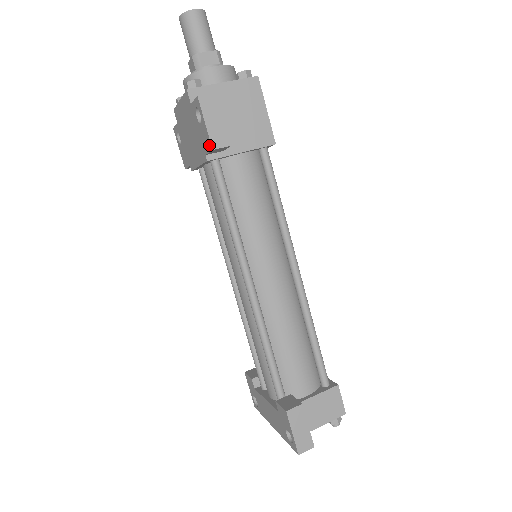
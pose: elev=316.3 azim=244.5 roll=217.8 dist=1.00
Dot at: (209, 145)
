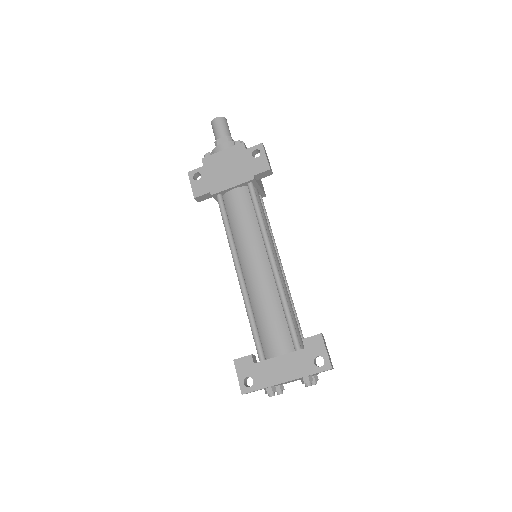
Dot at: (266, 167)
